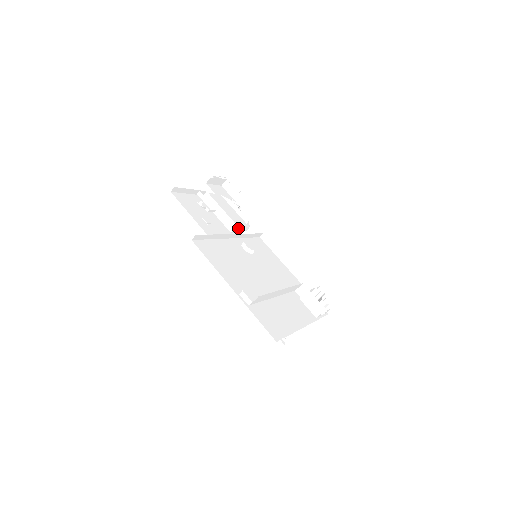
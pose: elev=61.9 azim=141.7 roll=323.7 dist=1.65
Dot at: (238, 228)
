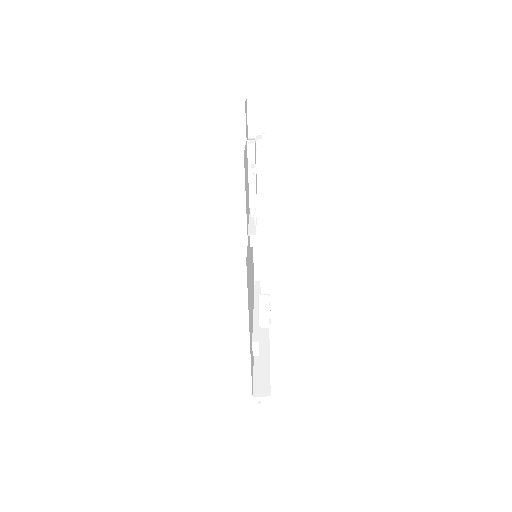
Dot at: occluded
